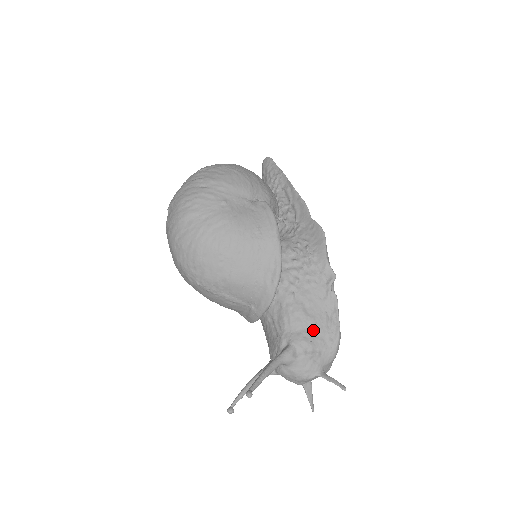
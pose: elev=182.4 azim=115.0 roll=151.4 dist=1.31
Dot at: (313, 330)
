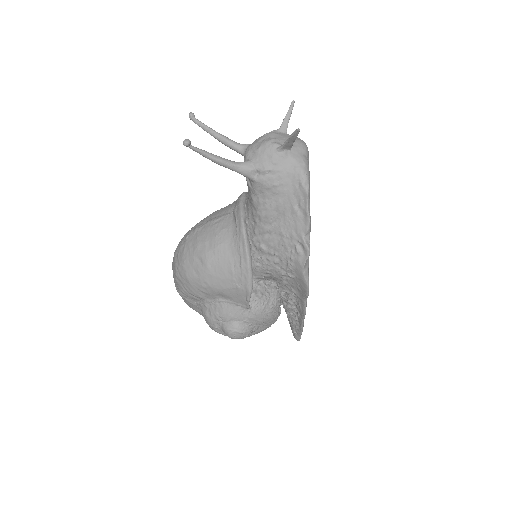
Dot at: occluded
